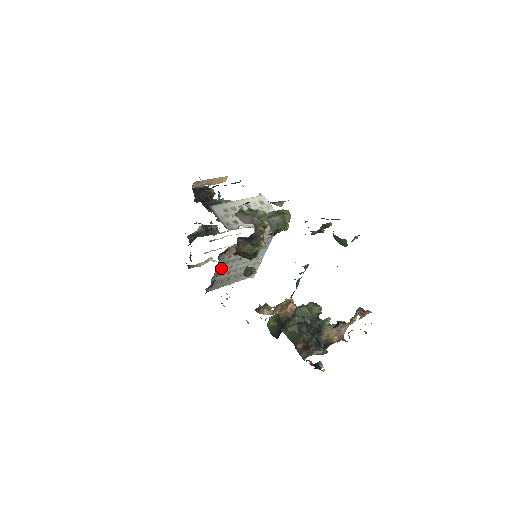
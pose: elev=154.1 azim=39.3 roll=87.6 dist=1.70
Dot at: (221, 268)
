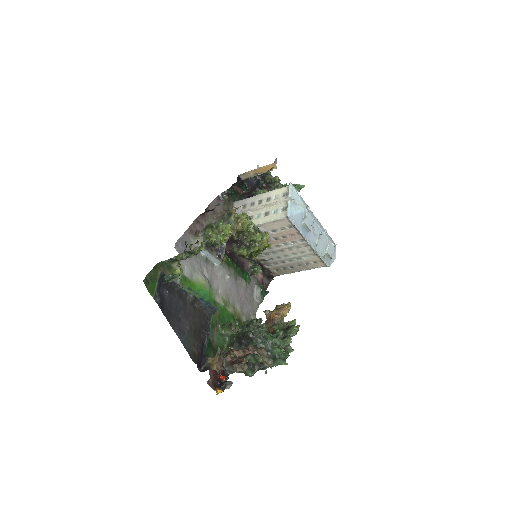
Dot at: (265, 258)
